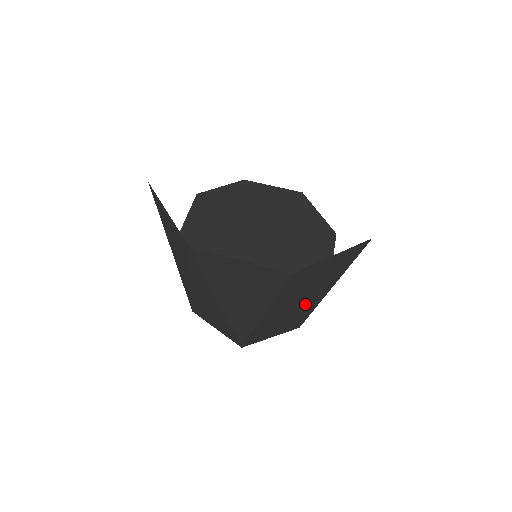
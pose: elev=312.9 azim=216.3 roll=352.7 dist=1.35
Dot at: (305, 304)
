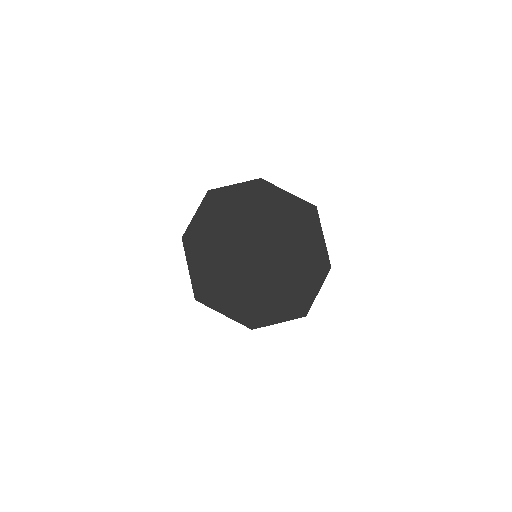
Dot at: occluded
